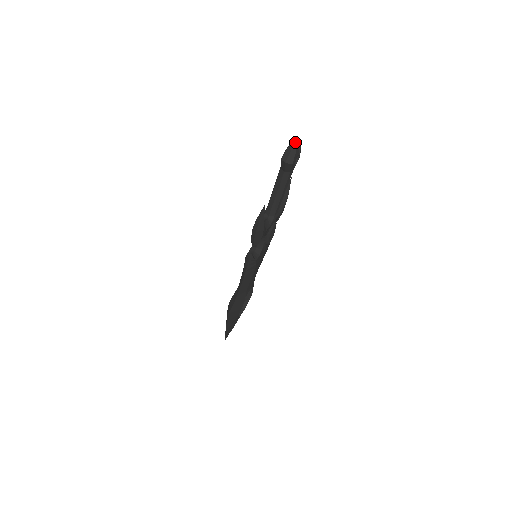
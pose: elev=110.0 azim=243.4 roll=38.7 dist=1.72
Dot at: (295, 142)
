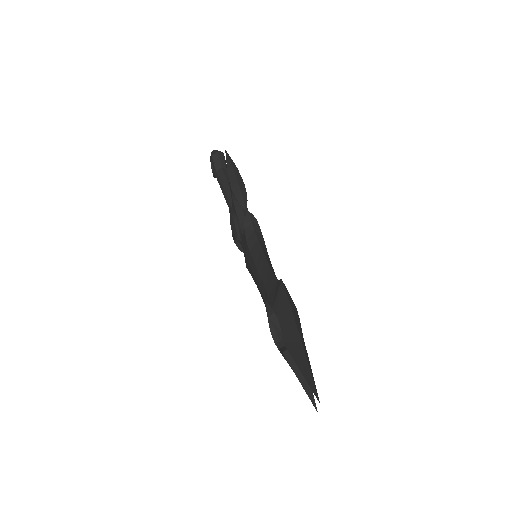
Dot at: occluded
